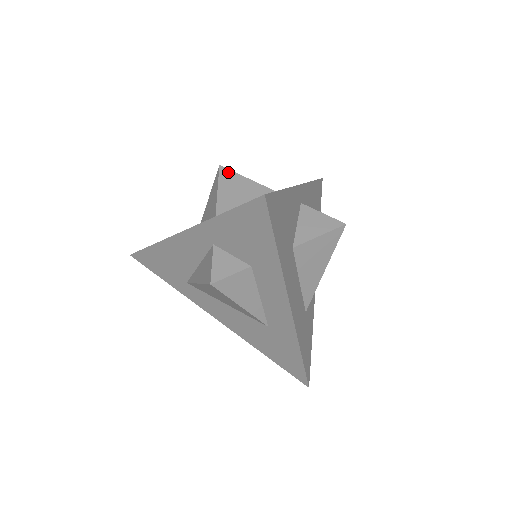
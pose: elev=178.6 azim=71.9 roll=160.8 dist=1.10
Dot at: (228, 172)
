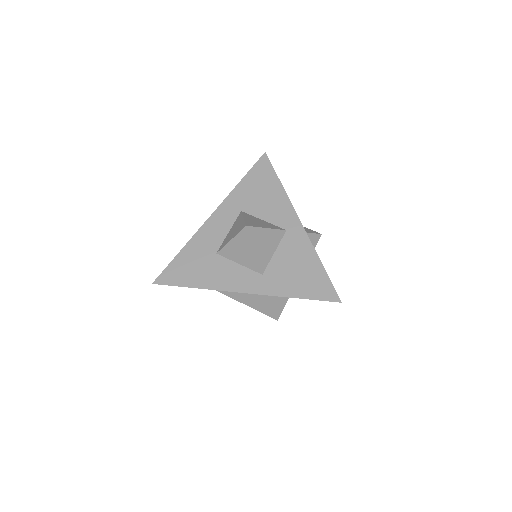
Dot at: (254, 230)
